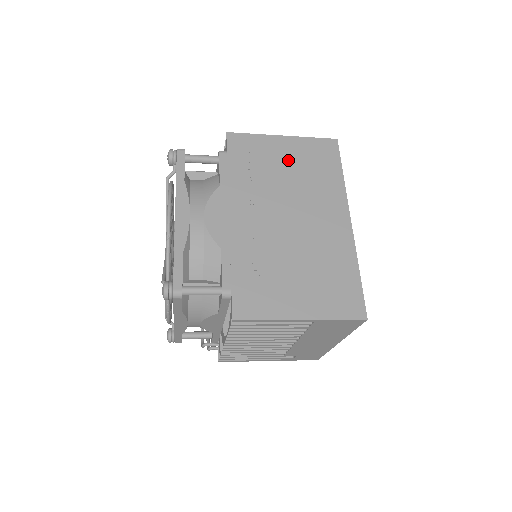
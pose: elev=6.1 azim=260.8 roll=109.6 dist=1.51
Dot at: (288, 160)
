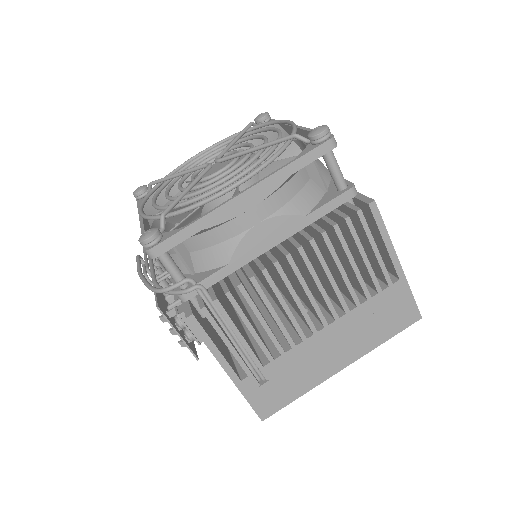
Dot at: occluded
